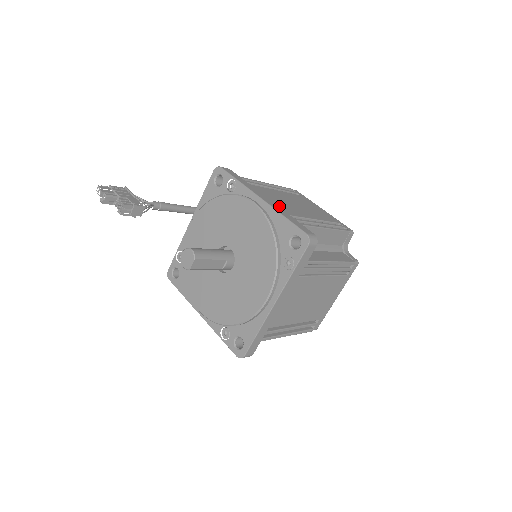
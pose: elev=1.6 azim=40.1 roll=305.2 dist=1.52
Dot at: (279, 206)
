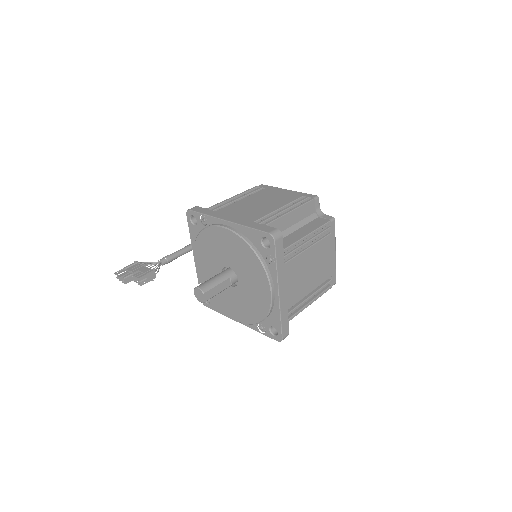
Dot at: (243, 218)
